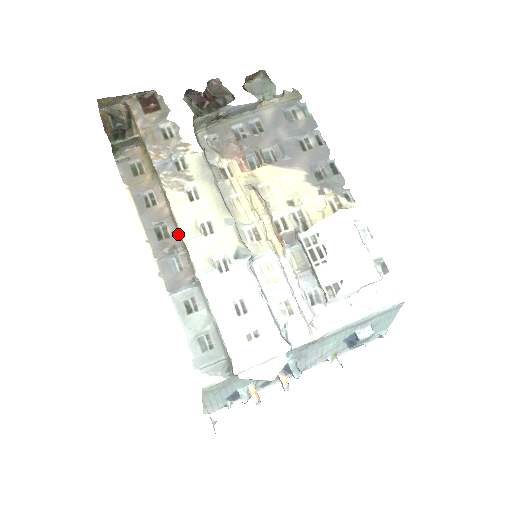
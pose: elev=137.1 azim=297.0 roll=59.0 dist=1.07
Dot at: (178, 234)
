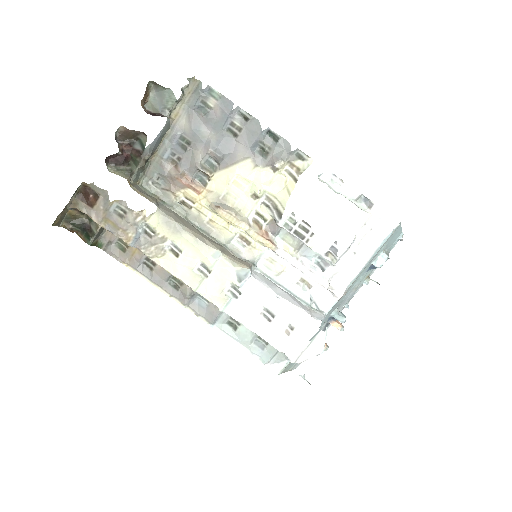
Dot at: occluded
